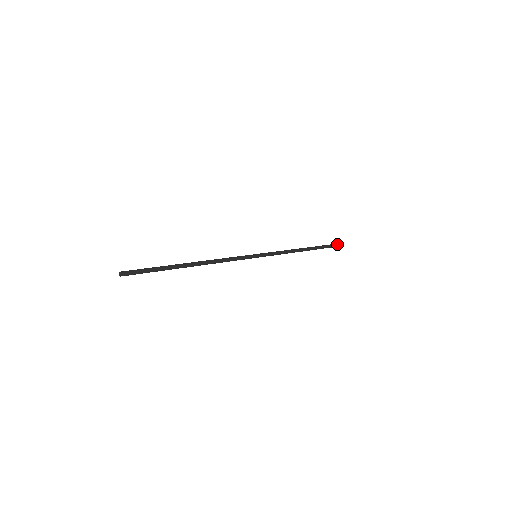
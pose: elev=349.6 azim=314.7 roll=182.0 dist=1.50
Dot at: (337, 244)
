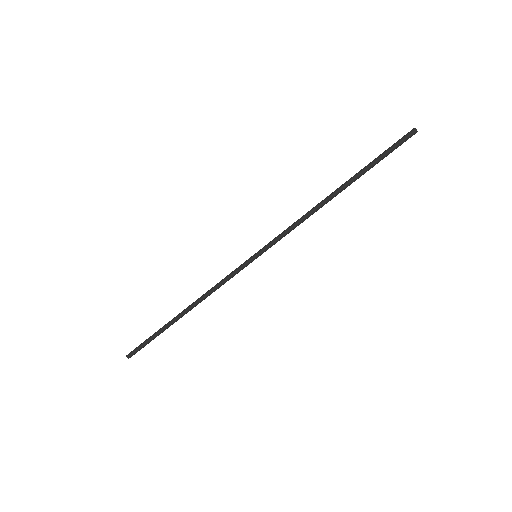
Dot at: (405, 136)
